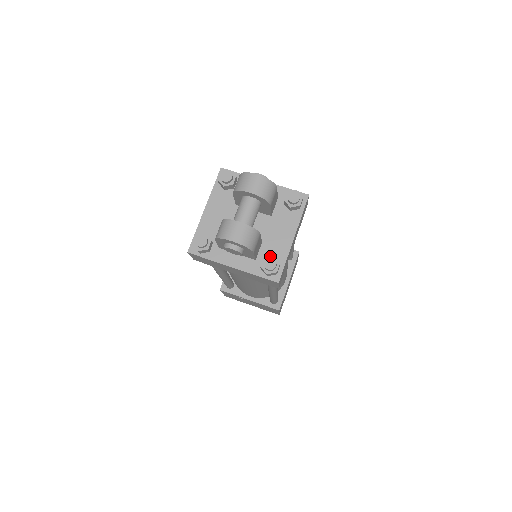
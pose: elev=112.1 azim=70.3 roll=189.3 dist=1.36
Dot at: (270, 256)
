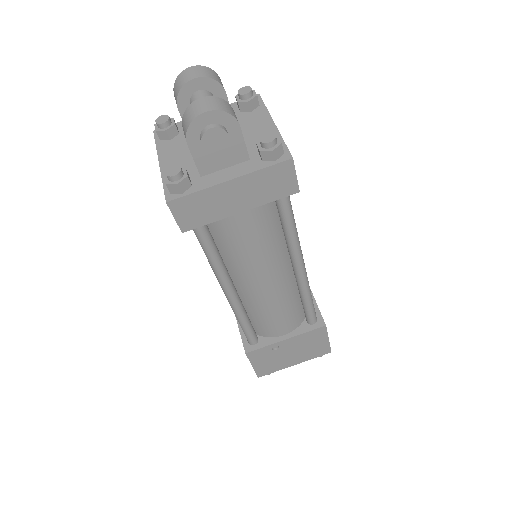
Dot at: (262, 138)
